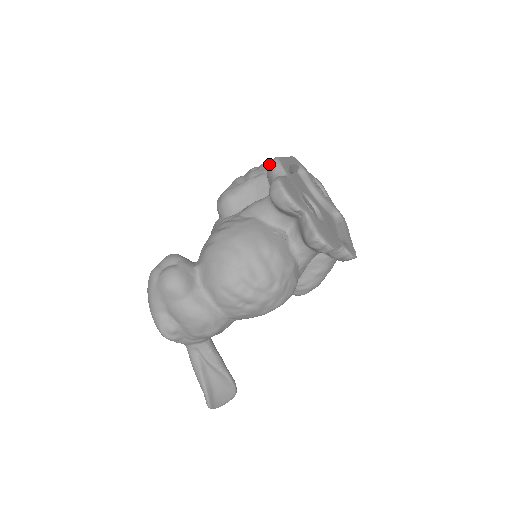
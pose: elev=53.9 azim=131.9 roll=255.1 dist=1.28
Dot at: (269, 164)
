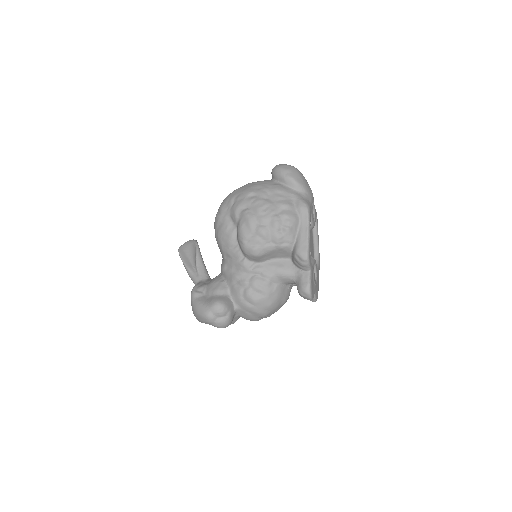
Dot at: (300, 258)
